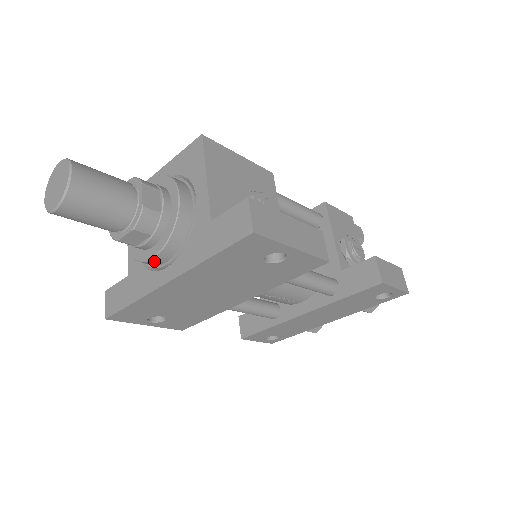
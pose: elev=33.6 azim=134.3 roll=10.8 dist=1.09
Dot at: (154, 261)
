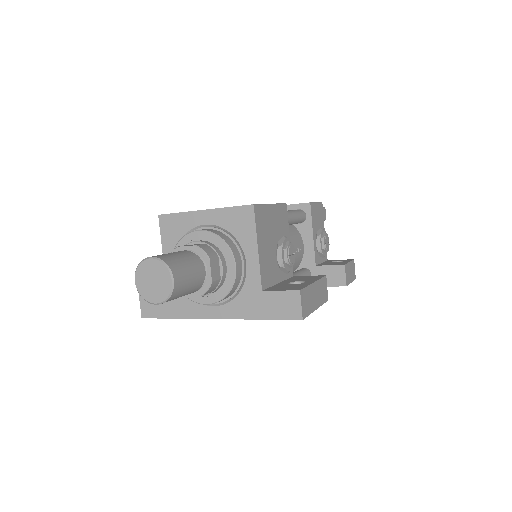
Dot at: (205, 303)
